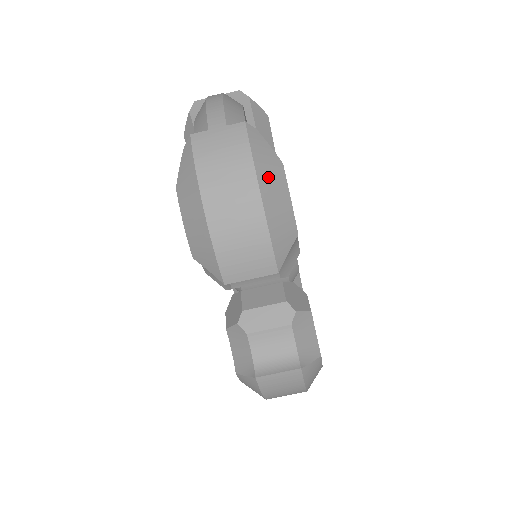
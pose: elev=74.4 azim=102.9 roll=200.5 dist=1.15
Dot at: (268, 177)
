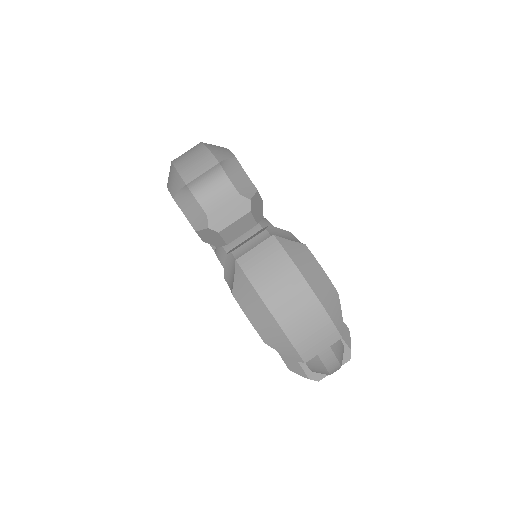
Dot at: occluded
